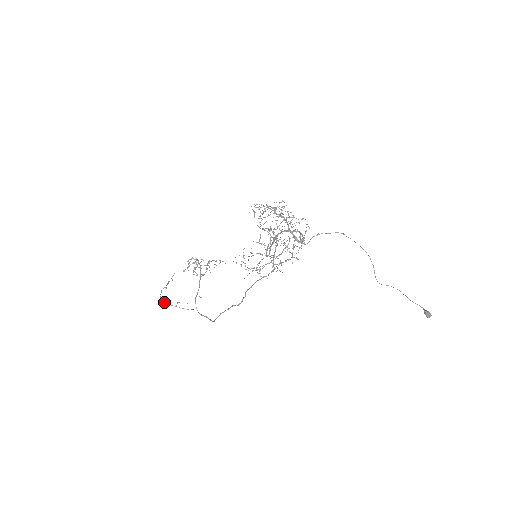
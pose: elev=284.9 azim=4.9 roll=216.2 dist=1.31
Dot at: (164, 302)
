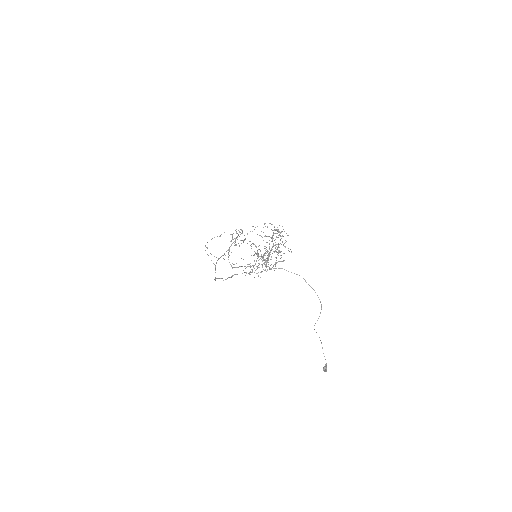
Dot at: occluded
